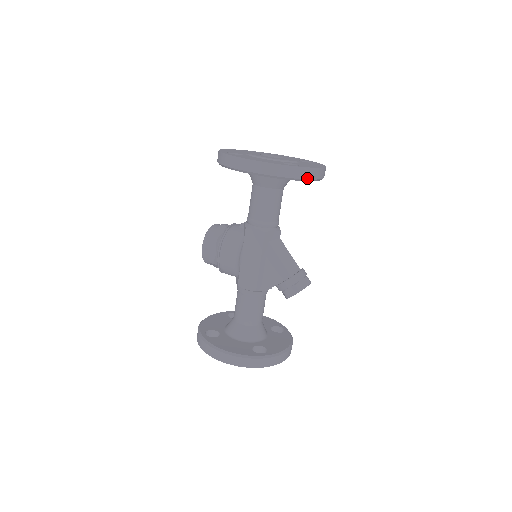
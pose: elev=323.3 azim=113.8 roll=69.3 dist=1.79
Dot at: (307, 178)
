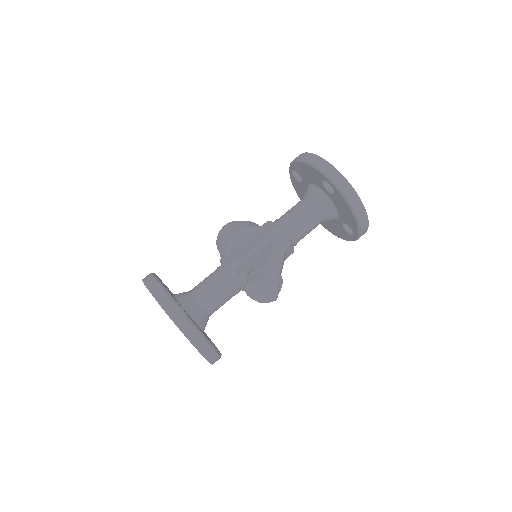
Dot at: (342, 189)
